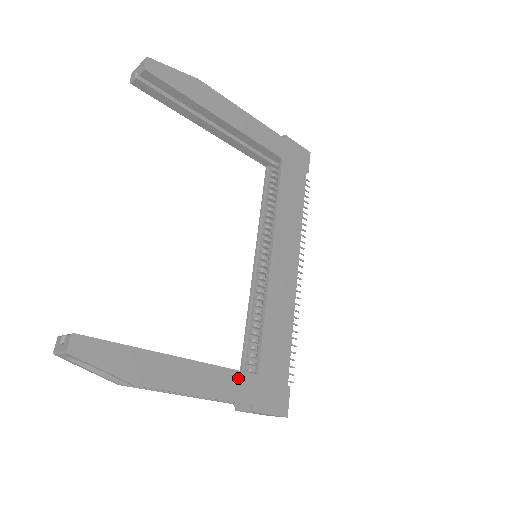
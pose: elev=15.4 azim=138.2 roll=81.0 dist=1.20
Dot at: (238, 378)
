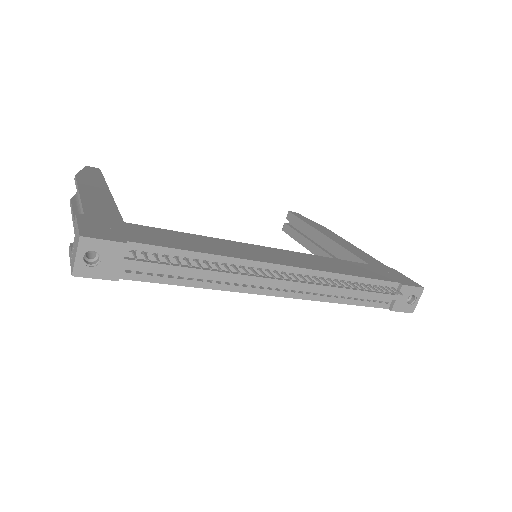
Dot at: (111, 211)
